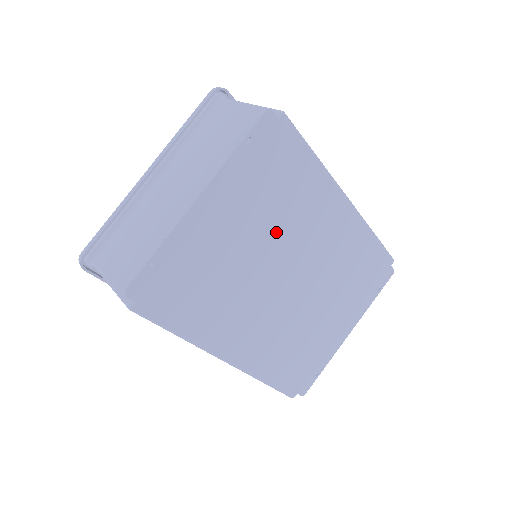
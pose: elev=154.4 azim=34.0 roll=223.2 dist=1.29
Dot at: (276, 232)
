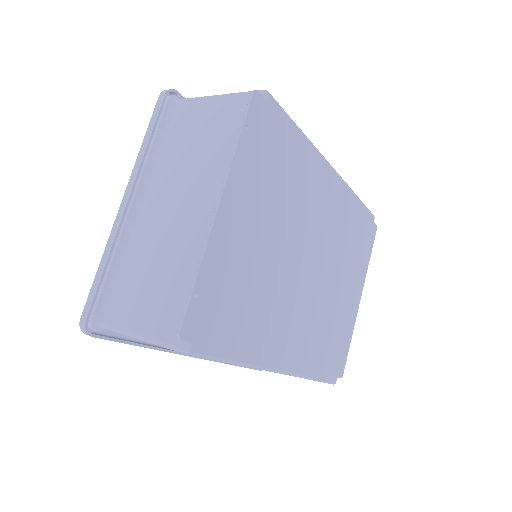
Dot at: (288, 219)
